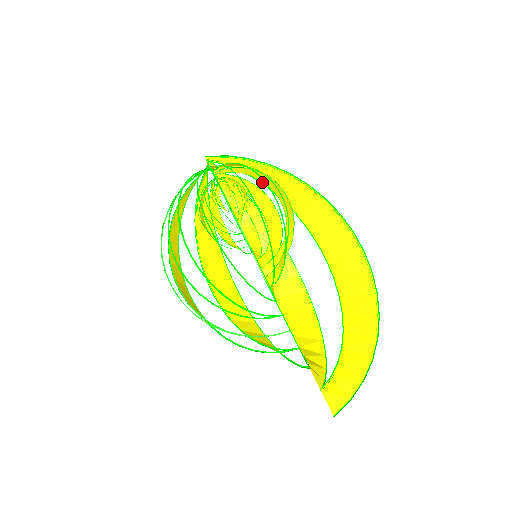
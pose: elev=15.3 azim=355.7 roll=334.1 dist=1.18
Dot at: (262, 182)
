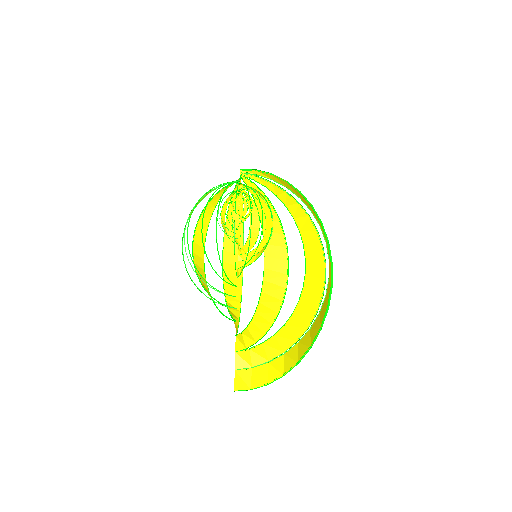
Dot at: (293, 192)
